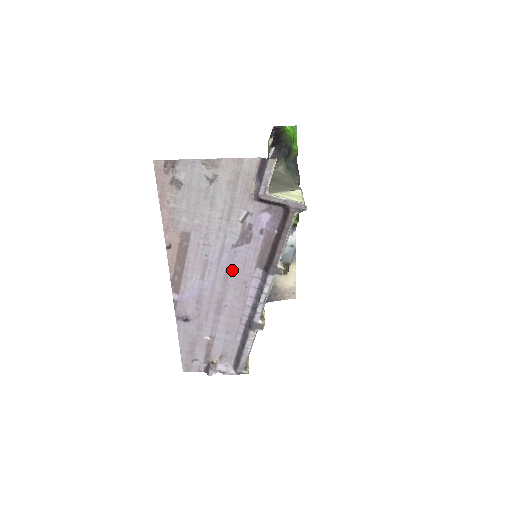
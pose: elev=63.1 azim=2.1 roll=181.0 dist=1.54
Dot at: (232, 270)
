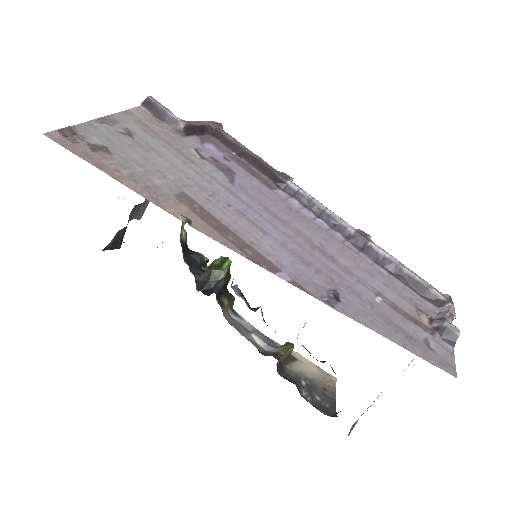
Dot at: (266, 205)
